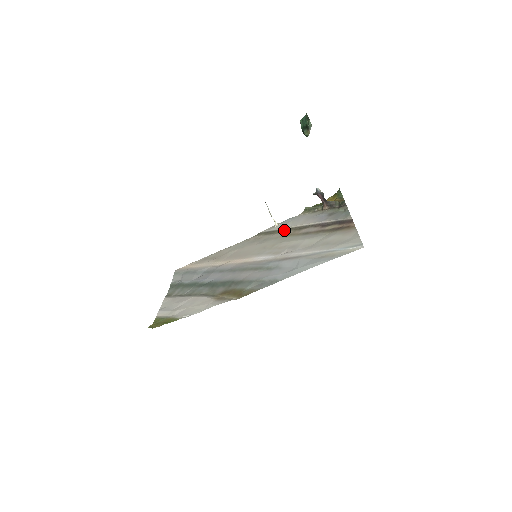
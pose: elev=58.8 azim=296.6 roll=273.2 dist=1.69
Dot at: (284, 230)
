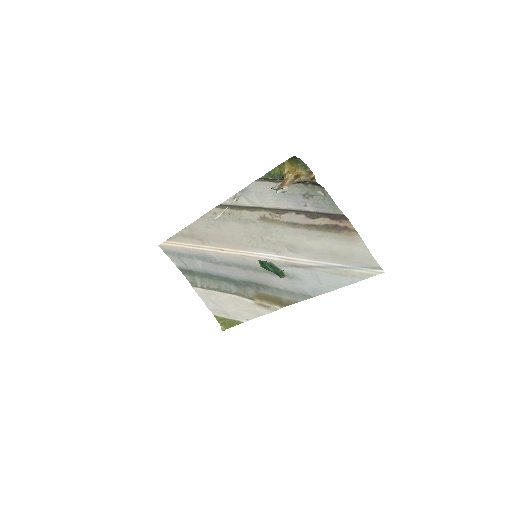
Dot at: (254, 209)
